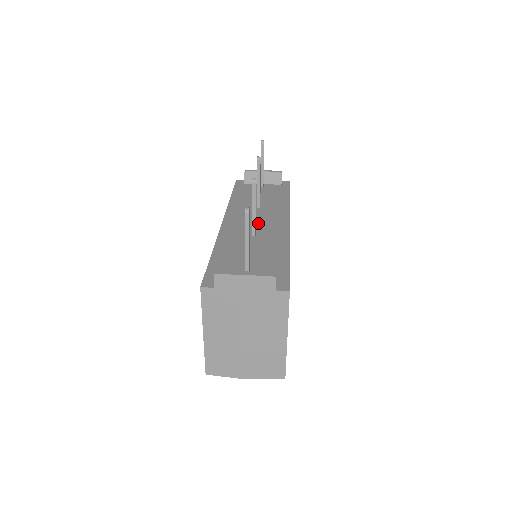
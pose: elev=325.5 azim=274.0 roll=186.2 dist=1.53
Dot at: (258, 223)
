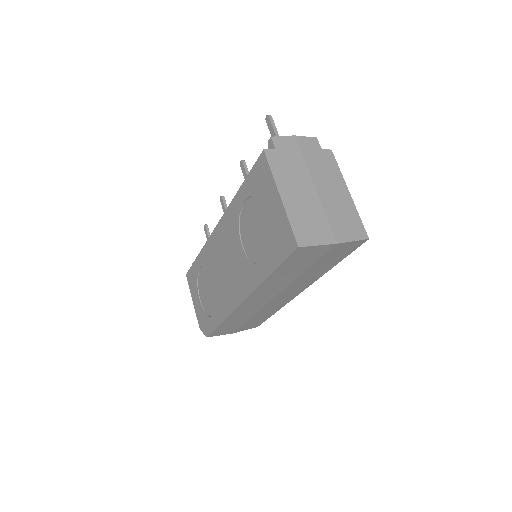
Dot at: occluded
